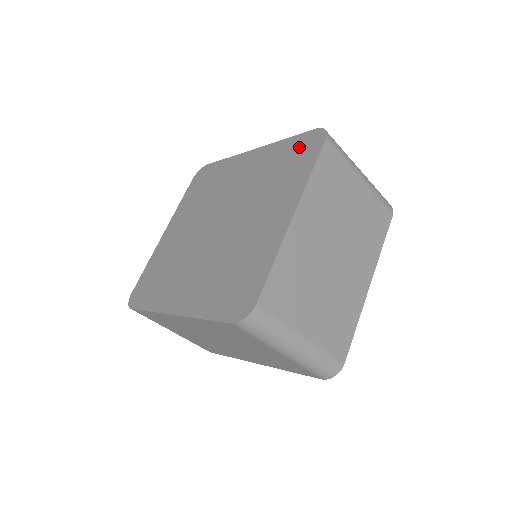
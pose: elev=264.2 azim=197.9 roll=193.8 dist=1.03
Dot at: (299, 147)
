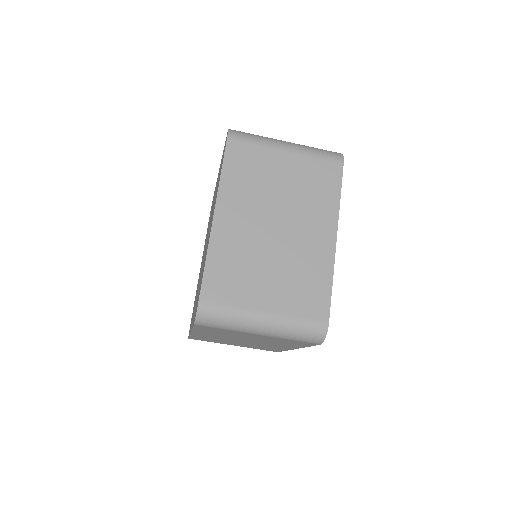
Dot at: (223, 154)
